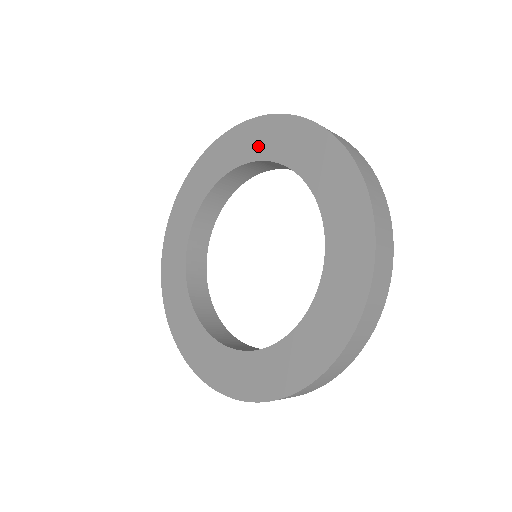
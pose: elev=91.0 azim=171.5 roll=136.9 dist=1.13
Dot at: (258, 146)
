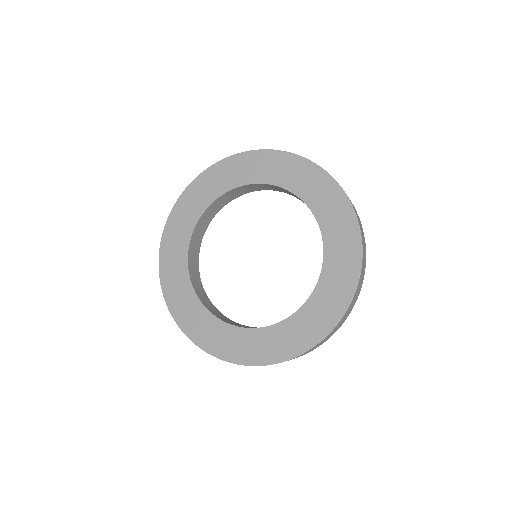
Dot at: (231, 178)
